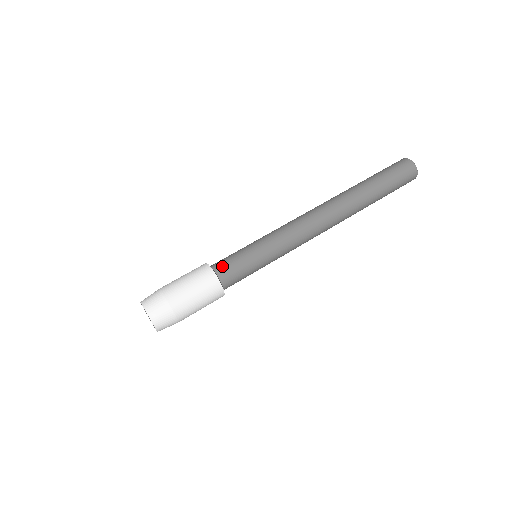
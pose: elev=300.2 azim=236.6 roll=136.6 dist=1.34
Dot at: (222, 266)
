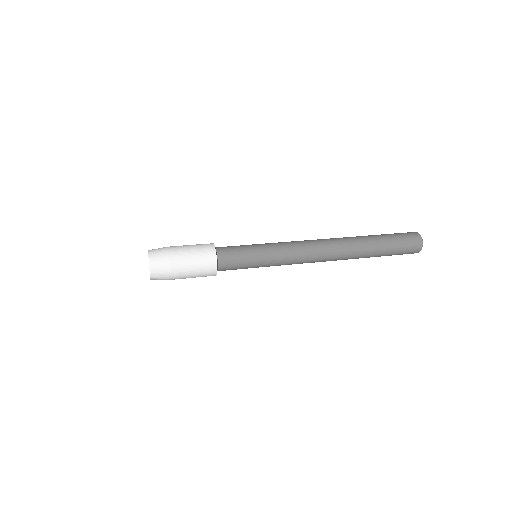
Dot at: (223, 247)
